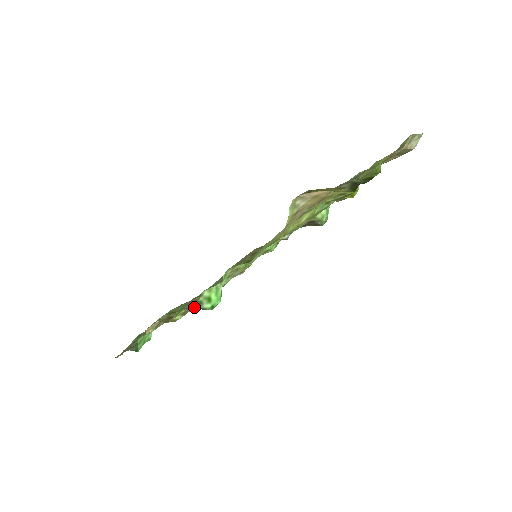
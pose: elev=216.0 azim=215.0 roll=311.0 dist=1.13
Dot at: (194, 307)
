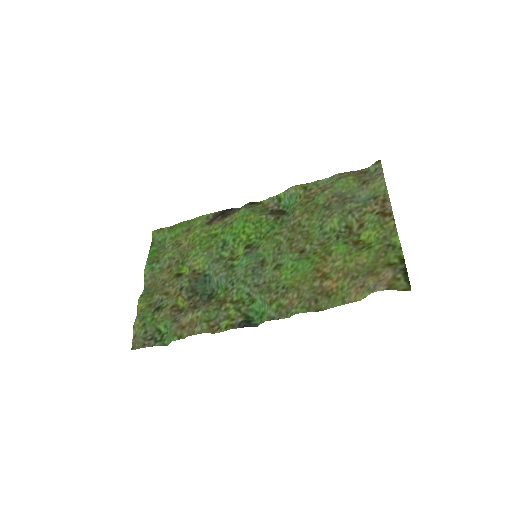
Dot at: (247, 324)
